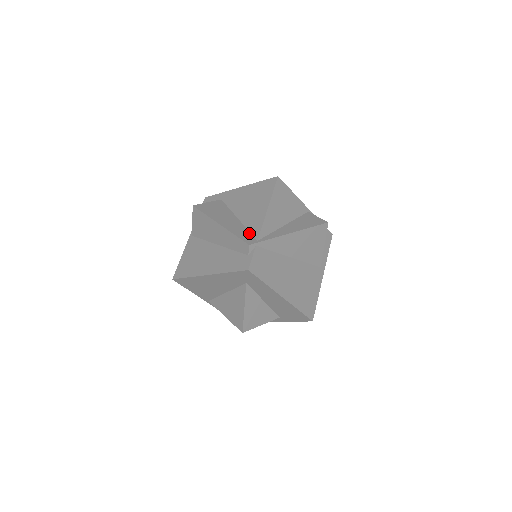
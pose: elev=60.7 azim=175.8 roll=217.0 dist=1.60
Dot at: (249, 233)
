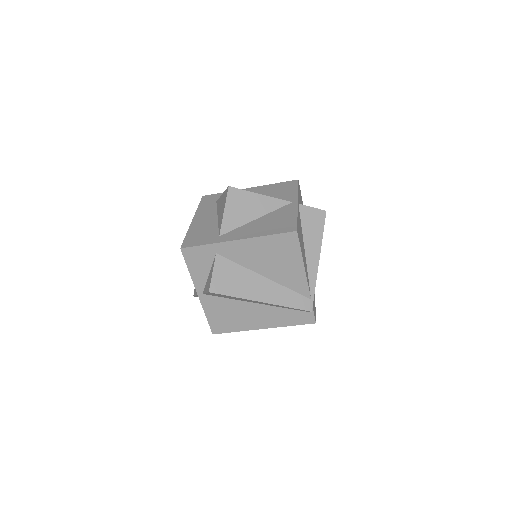
Dot at: (296, 294)
